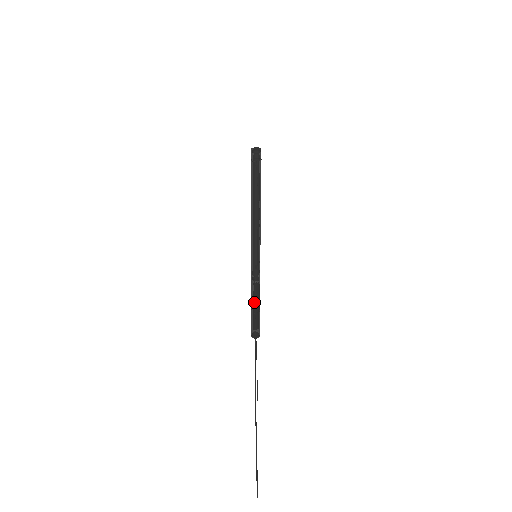
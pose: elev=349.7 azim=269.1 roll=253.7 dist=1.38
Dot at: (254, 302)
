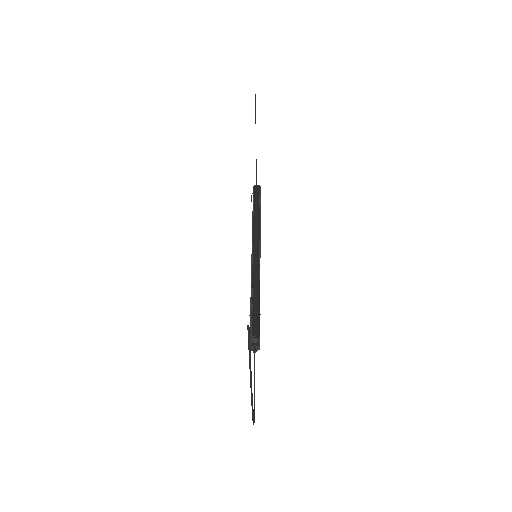
Dot at: (253, 300)
